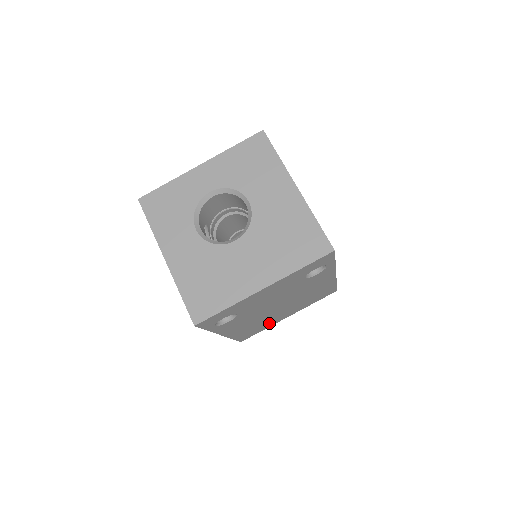
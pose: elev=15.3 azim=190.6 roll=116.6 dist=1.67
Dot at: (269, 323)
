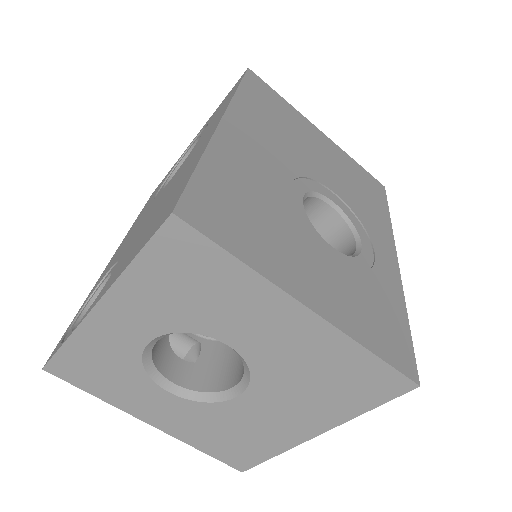
Dot at: occluded
